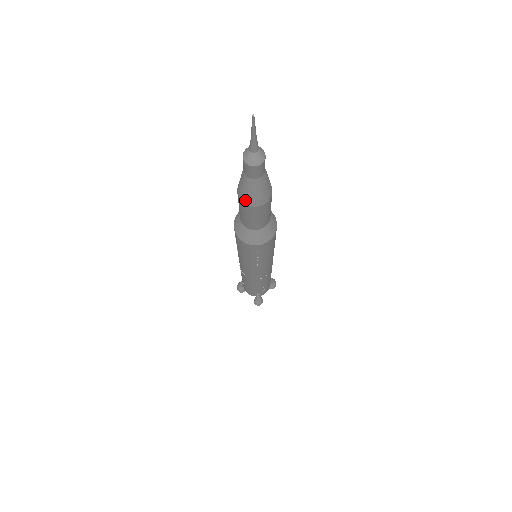
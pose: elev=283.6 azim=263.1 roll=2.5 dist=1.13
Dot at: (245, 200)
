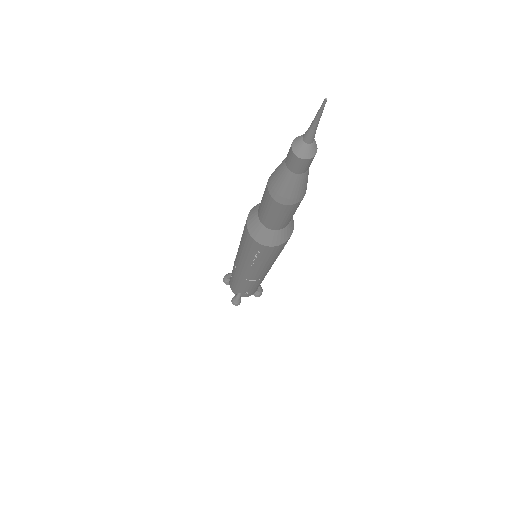
Dot at: (272, 190)
